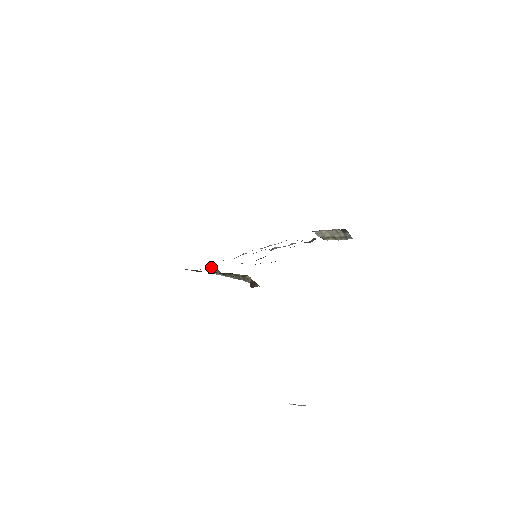
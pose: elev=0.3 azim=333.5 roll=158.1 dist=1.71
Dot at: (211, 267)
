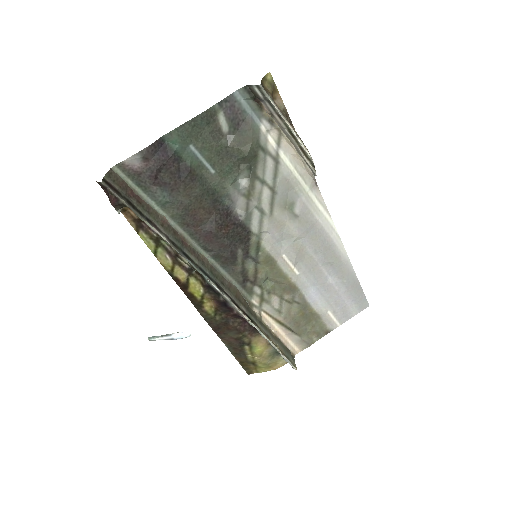
Dot at: (266, 340)
